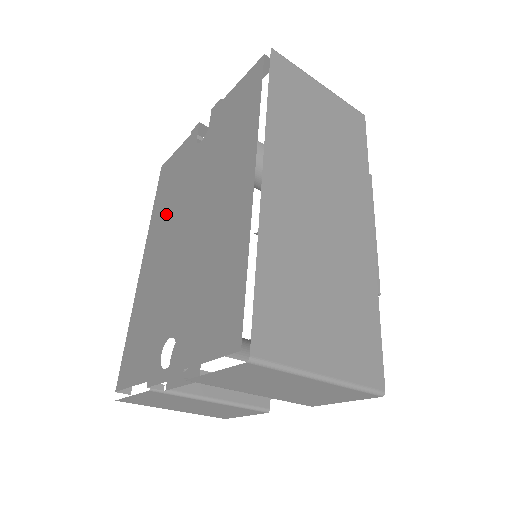
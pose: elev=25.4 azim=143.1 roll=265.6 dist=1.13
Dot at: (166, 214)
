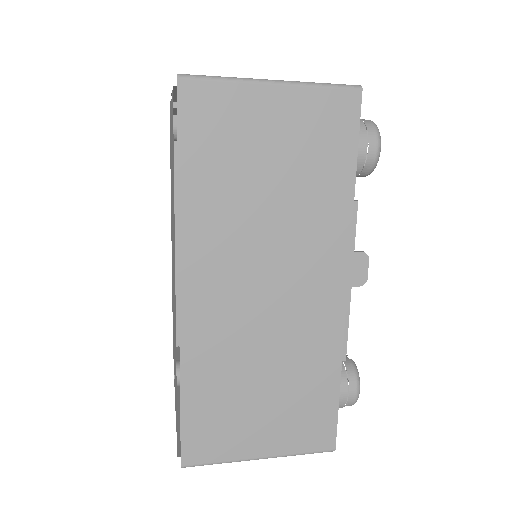
Dot at: (171, 204)
